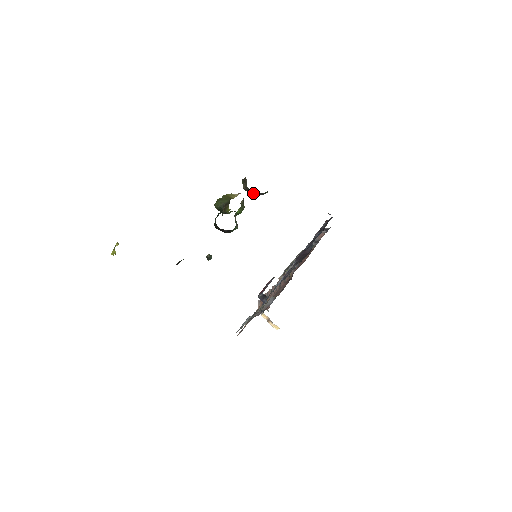
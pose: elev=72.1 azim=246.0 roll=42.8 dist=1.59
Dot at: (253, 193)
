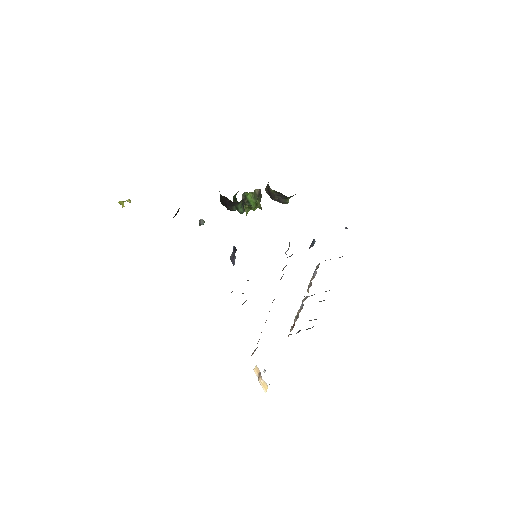
Dot at: (272, 192)
